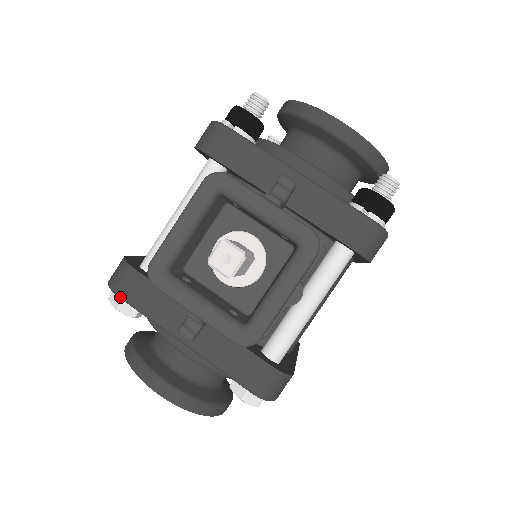
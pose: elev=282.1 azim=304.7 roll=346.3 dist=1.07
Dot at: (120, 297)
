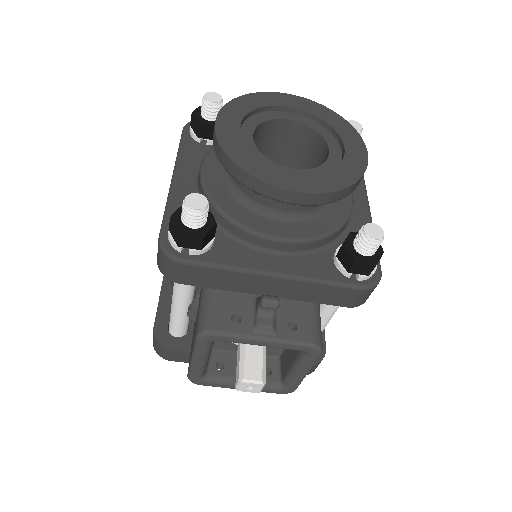
Dot at: occluded
